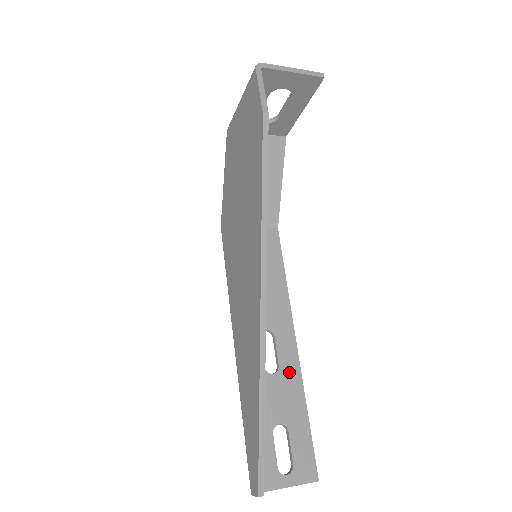
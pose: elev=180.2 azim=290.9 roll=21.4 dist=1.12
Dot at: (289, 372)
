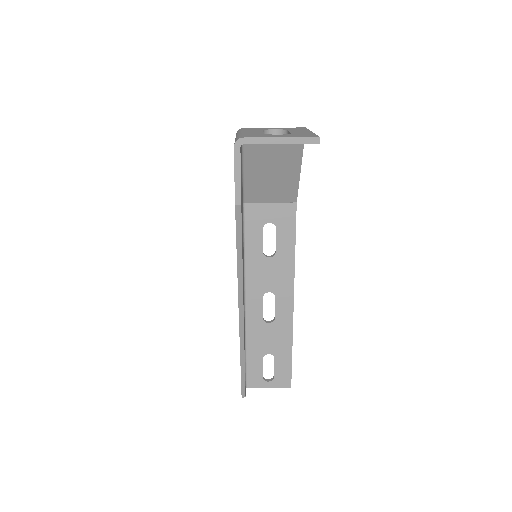
Dot at: (283, 323)
